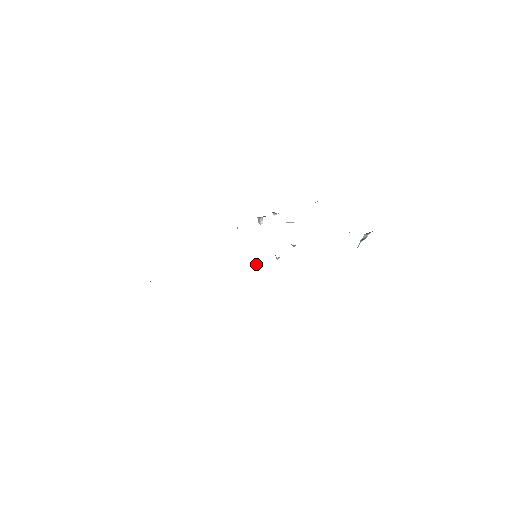
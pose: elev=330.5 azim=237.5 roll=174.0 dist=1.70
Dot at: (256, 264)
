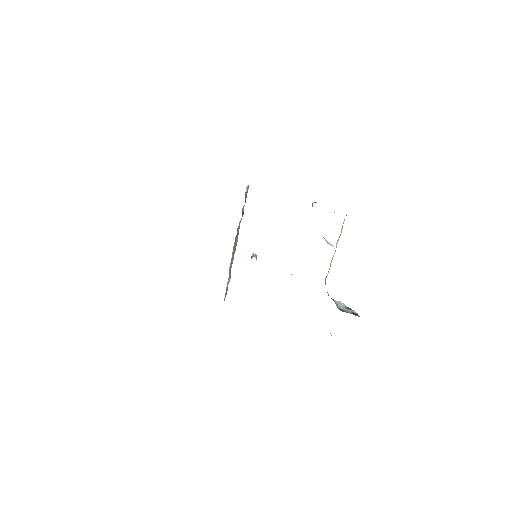
Dot at: occluded
